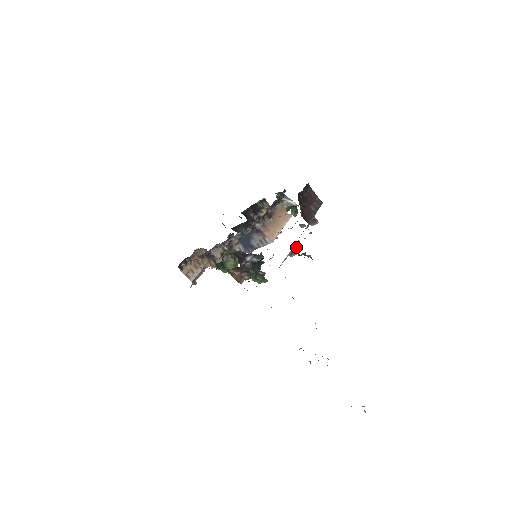
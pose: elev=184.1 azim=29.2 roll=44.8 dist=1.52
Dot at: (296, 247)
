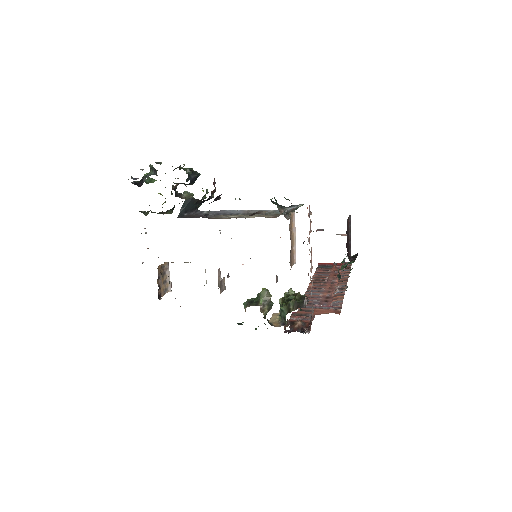
Dot at: (347, 286)
